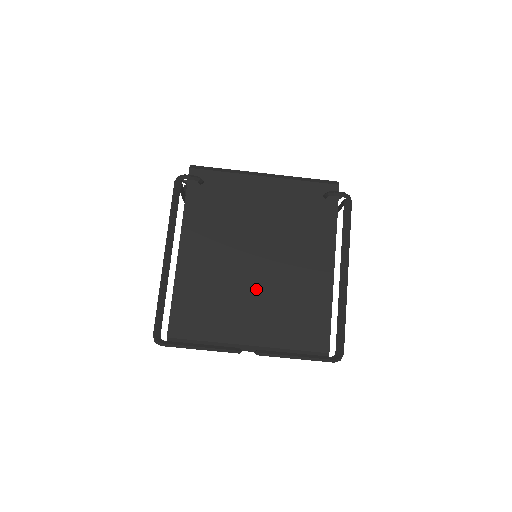
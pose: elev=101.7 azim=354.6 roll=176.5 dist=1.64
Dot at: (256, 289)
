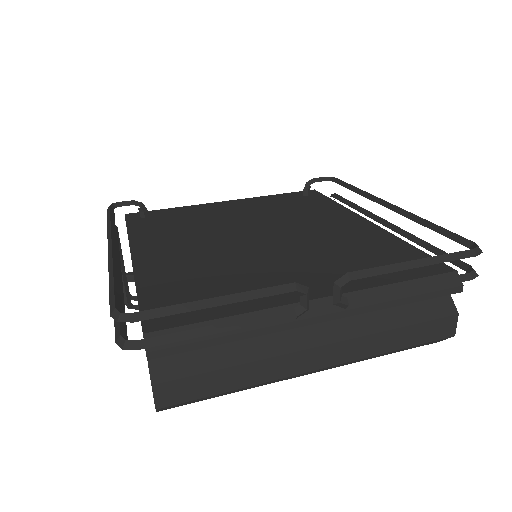
Dot at: (278, 255)
